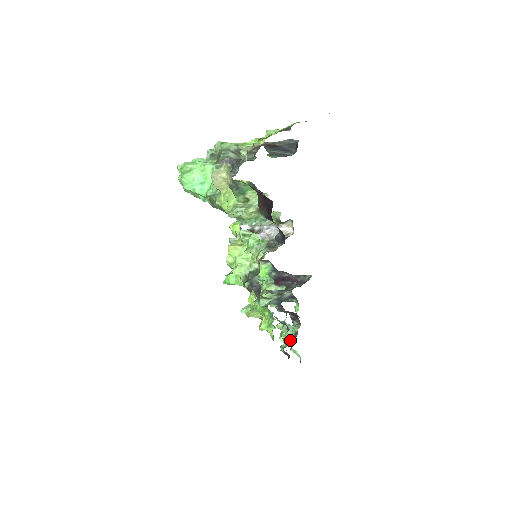
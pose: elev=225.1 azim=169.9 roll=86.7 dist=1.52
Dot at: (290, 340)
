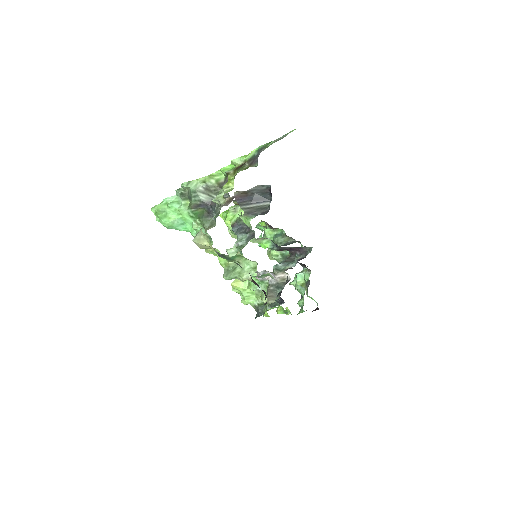
Dot at: (304, 287)
